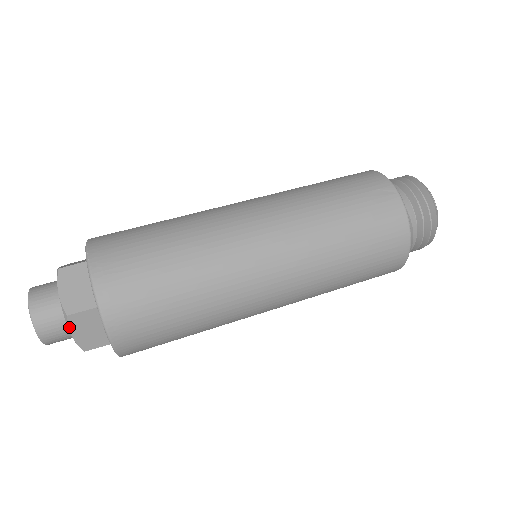
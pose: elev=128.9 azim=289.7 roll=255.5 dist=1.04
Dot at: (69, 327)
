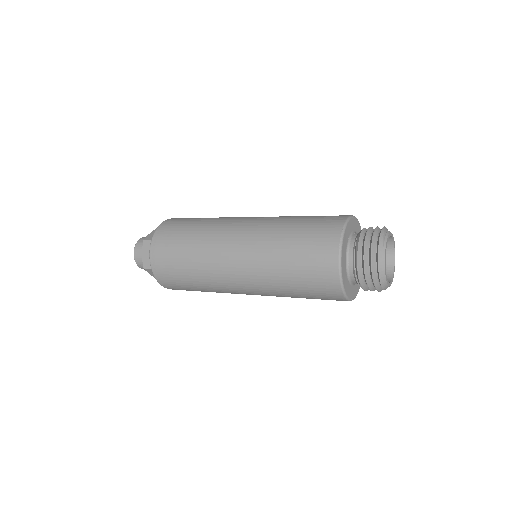
Dot at: (143, 248)
